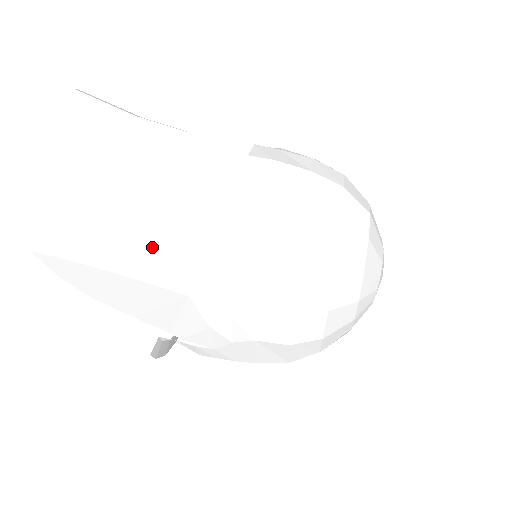
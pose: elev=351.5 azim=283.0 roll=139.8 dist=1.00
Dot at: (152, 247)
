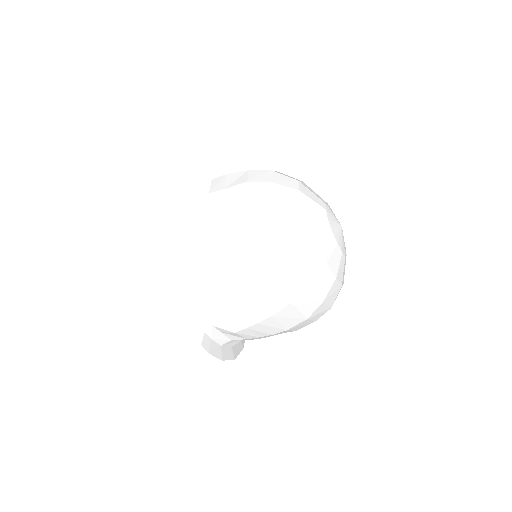
Dot at: (169, 245)
